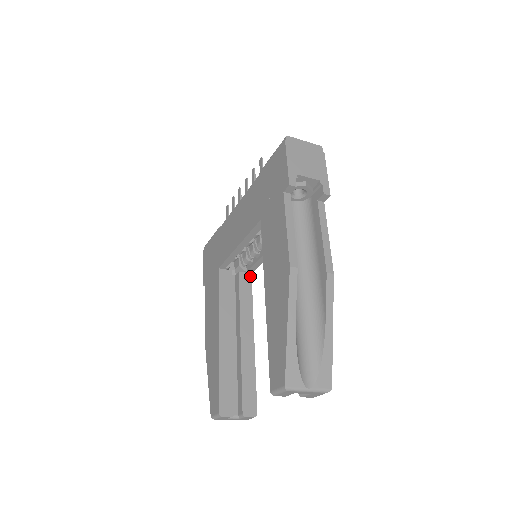
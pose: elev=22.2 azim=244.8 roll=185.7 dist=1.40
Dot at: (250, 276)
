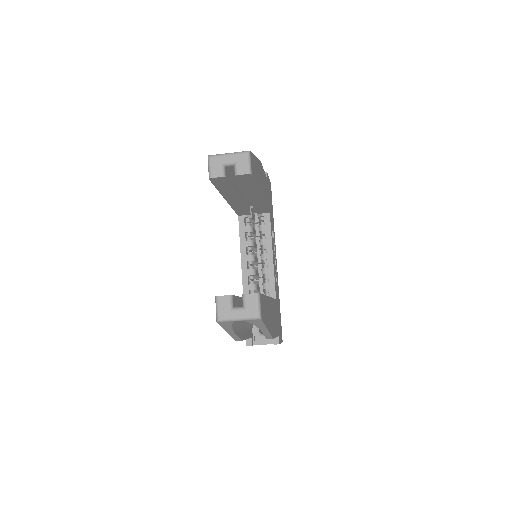
Dot at: occluded
